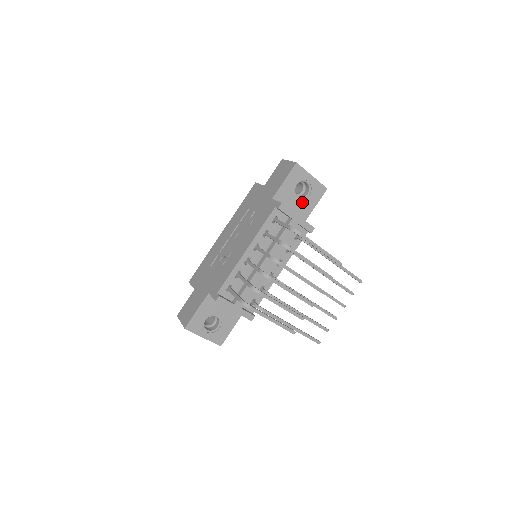
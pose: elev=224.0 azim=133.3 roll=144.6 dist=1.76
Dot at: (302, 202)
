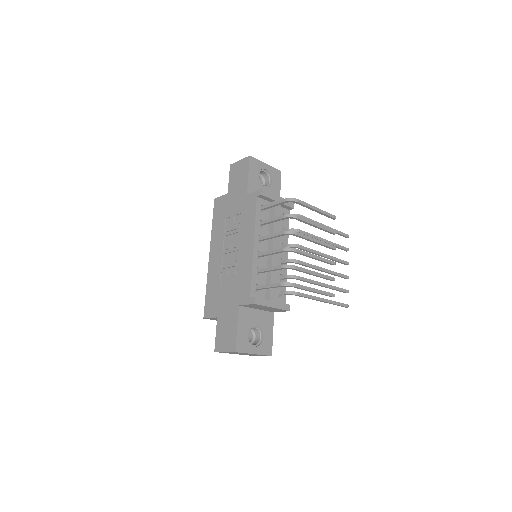
Dot at: (269, 189)
